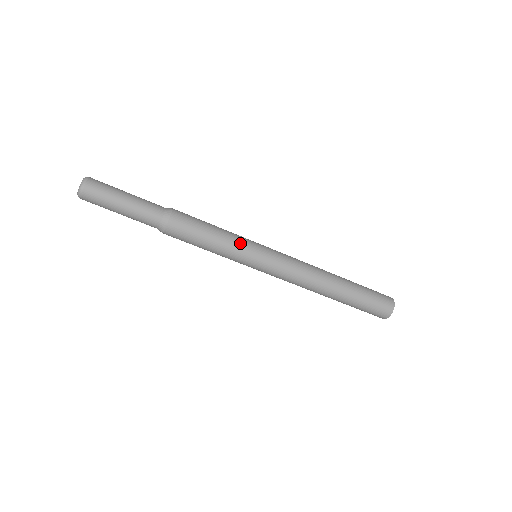
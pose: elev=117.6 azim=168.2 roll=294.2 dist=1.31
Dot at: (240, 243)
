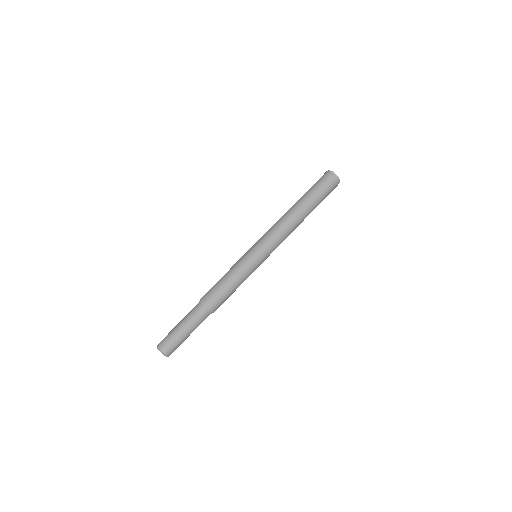
Dot at: (240, 262)
